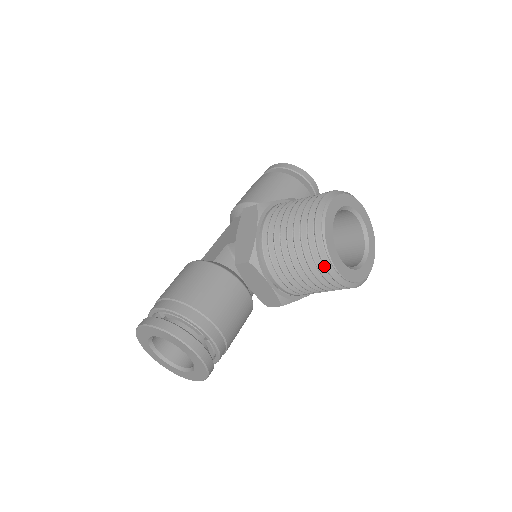
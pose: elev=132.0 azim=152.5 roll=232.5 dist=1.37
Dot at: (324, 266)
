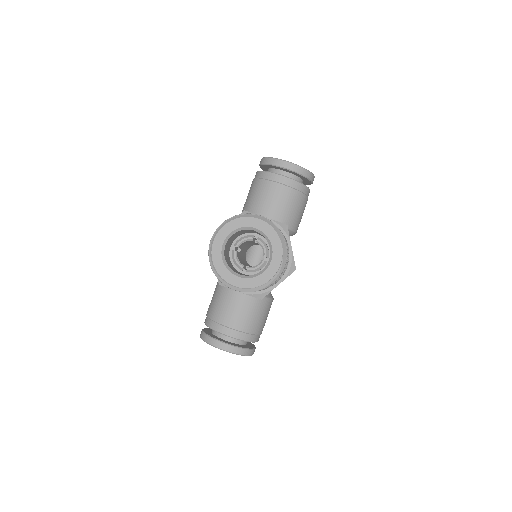
Dot at: occluded
